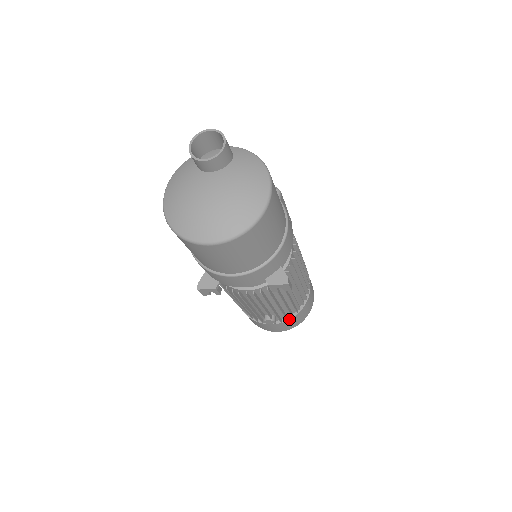
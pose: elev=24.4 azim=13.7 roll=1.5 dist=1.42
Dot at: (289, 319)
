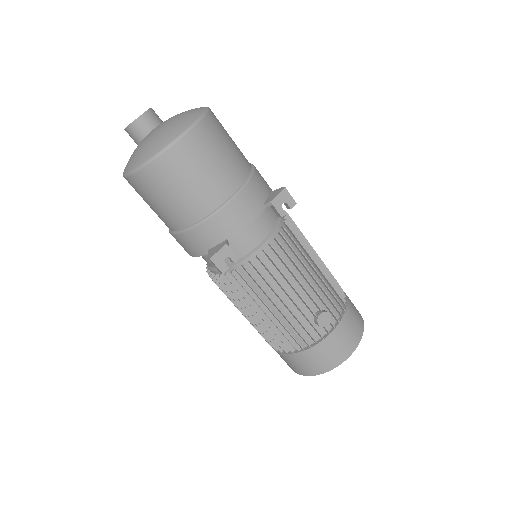
Dot at: (343, 314)
